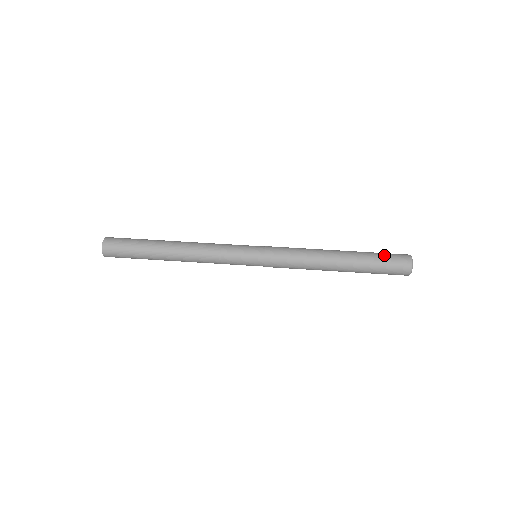
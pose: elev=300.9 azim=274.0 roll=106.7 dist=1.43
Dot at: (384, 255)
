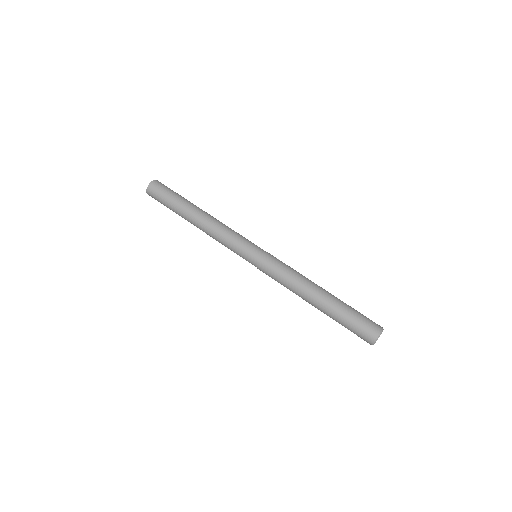
Dot at: (353, 324)
